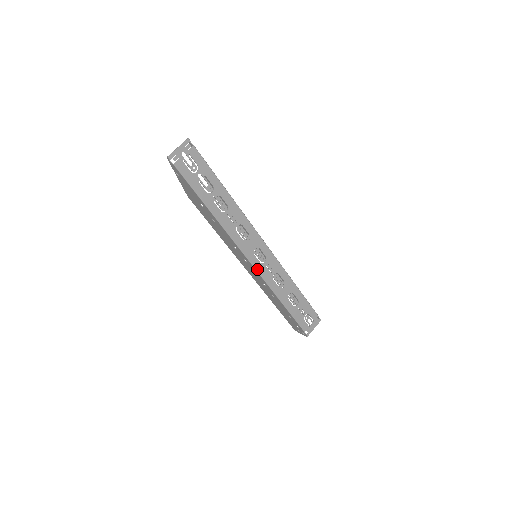
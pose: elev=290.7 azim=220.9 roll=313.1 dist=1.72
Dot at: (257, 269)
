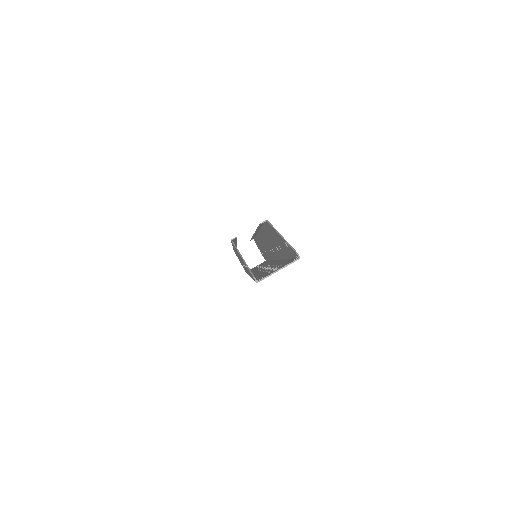
Dot at: occluded
